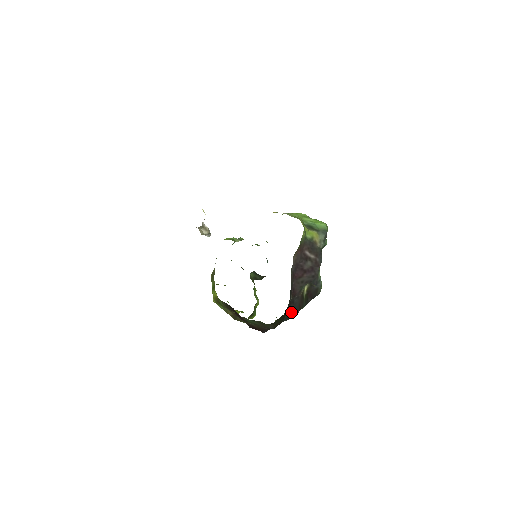
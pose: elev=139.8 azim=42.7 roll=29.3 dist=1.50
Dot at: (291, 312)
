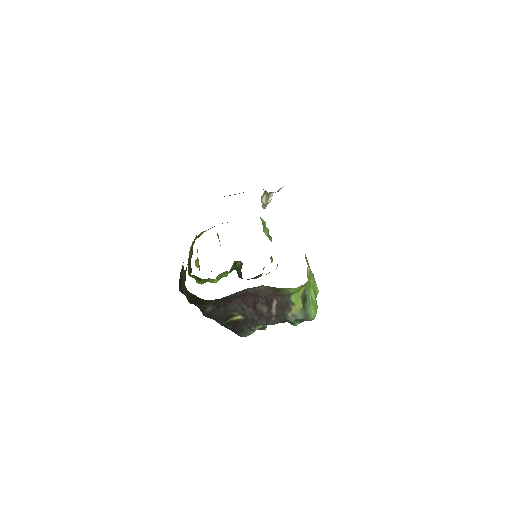
Dot at: (208, 309)
